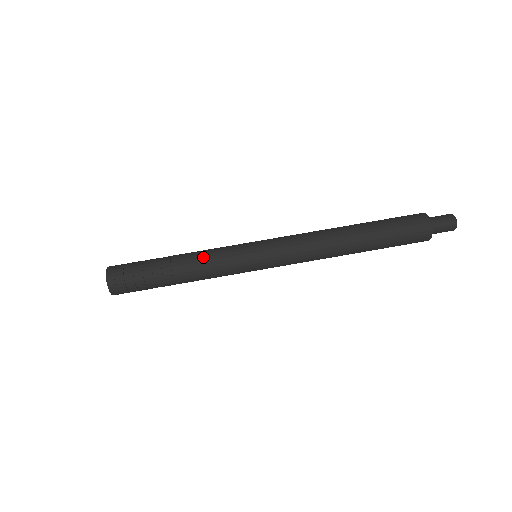
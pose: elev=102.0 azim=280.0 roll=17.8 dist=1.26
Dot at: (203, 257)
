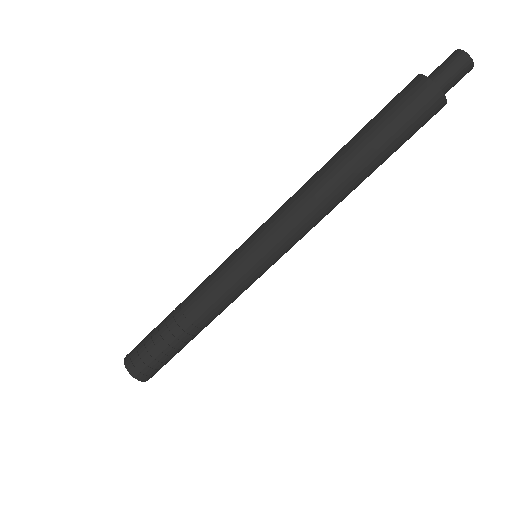
Dot at: (199, 291)
